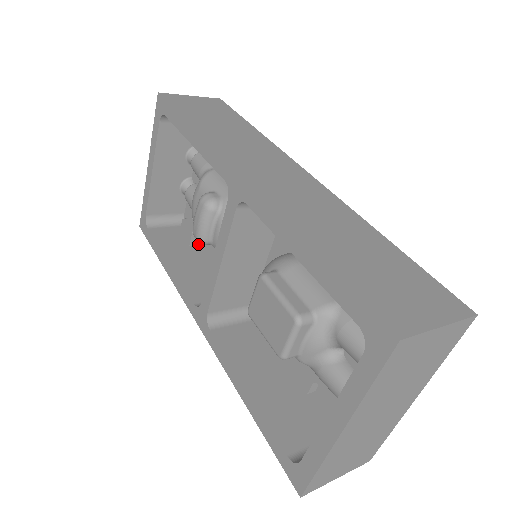
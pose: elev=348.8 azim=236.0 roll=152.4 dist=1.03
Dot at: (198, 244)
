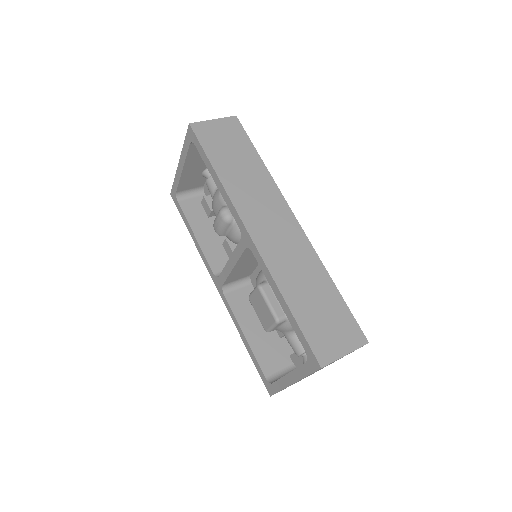
Dot at: occluded
